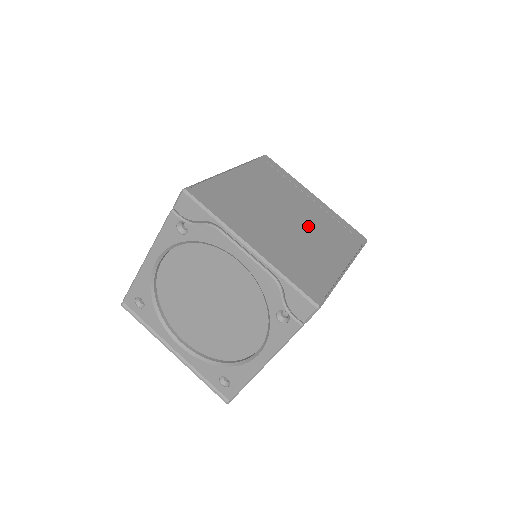
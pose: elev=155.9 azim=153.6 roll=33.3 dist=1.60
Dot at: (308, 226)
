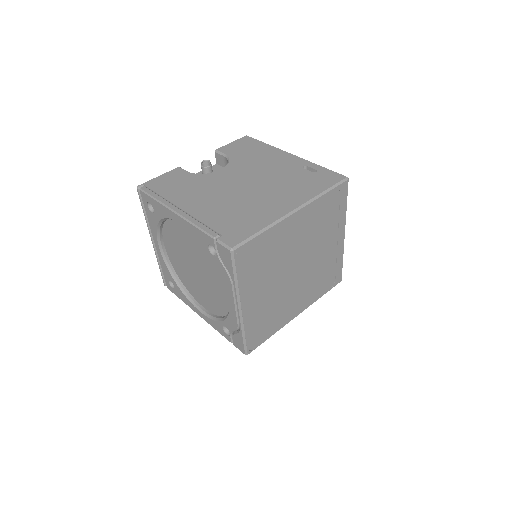
Dot at: (306, 276)
